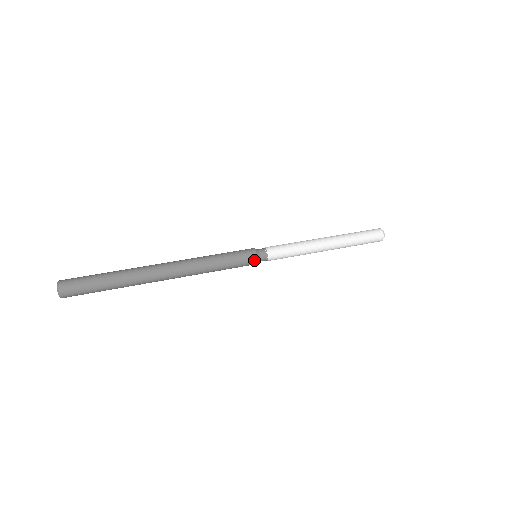
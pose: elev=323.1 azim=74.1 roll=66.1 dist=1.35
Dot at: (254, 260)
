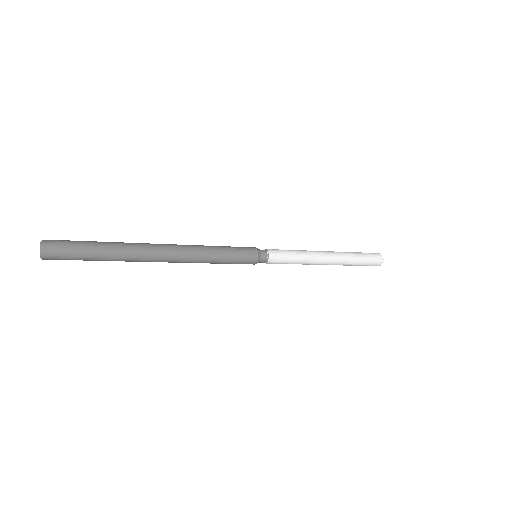
Dot at: (254, 251)
